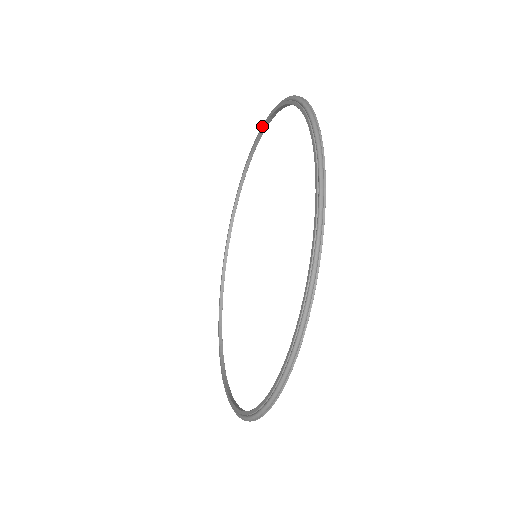
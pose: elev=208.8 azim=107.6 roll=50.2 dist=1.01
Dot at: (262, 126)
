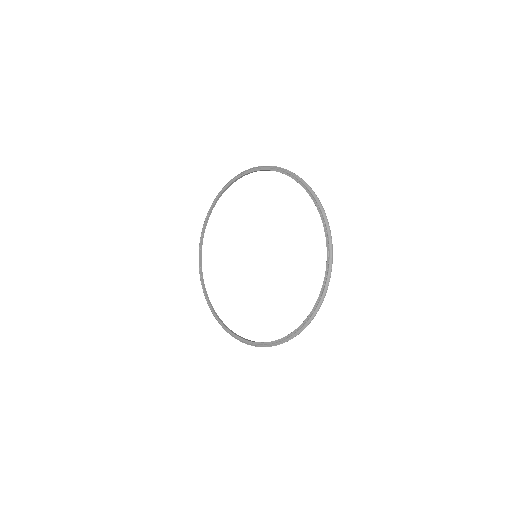
Dot at: (320, 213)
